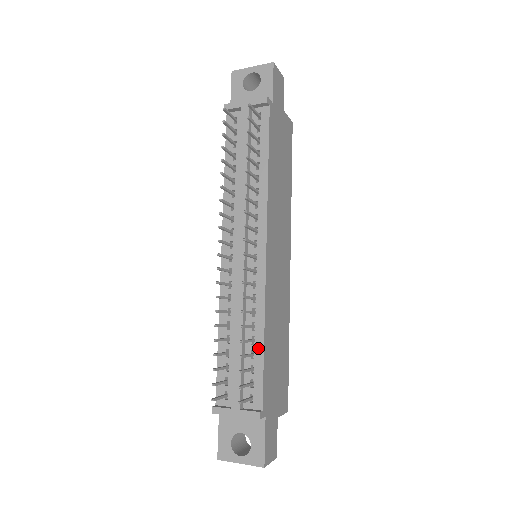
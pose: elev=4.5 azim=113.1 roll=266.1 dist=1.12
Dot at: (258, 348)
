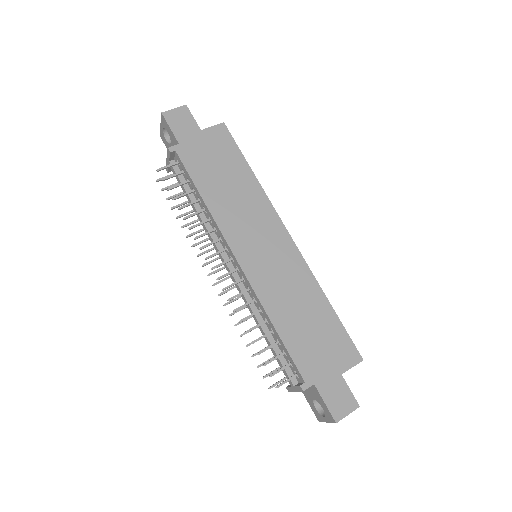
Dot at: (277, 336)
